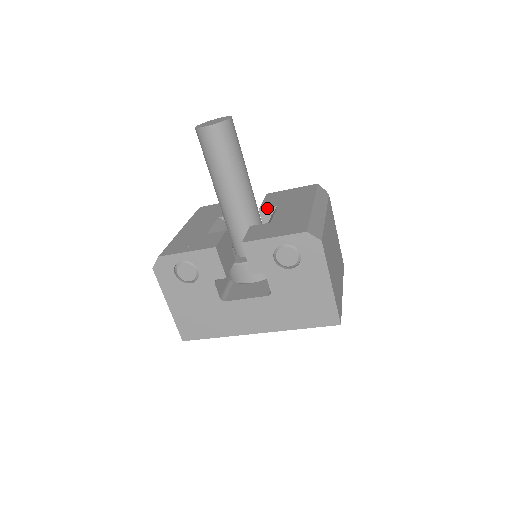
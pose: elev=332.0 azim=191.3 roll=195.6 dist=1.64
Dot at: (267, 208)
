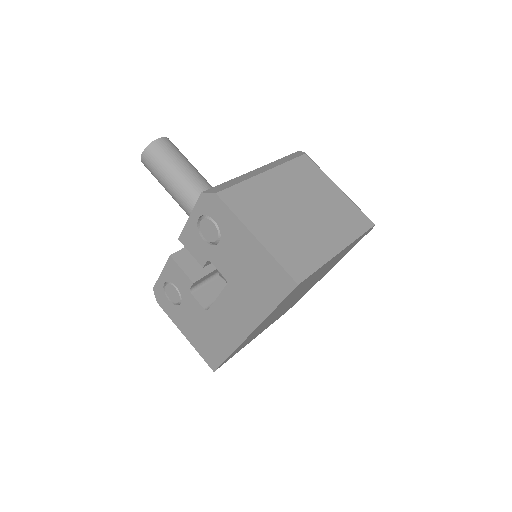
Dot at: occluded
